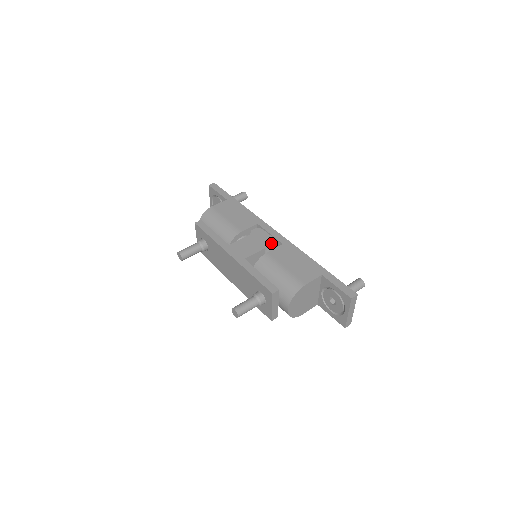
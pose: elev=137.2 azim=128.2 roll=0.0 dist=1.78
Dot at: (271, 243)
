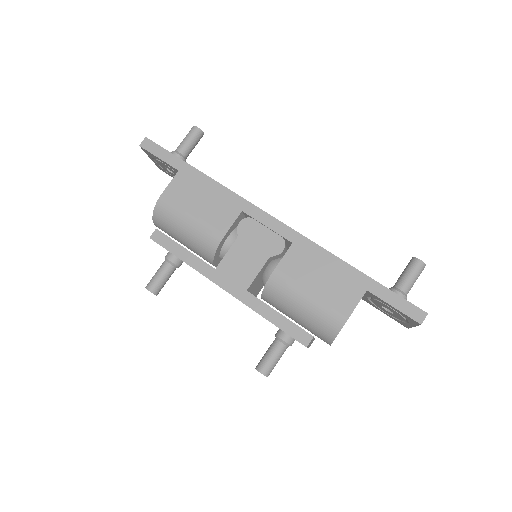
Dot at: (274, 245)
